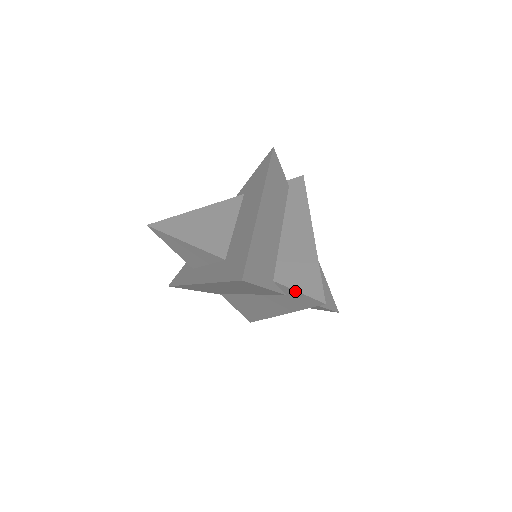
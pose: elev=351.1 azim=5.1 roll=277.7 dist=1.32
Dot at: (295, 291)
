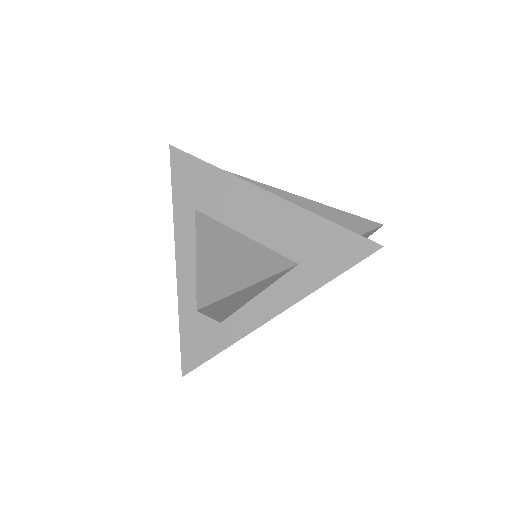
Dot at: occluded
